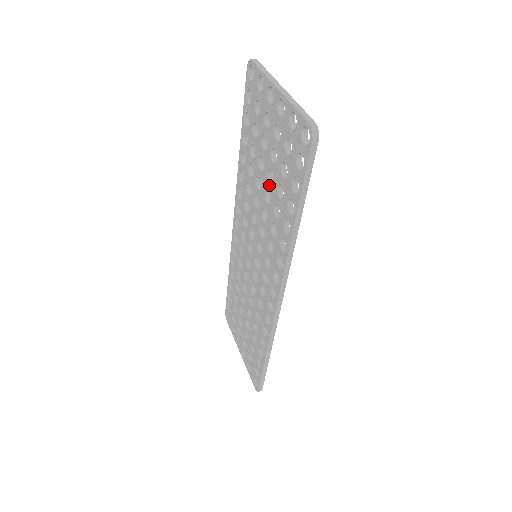
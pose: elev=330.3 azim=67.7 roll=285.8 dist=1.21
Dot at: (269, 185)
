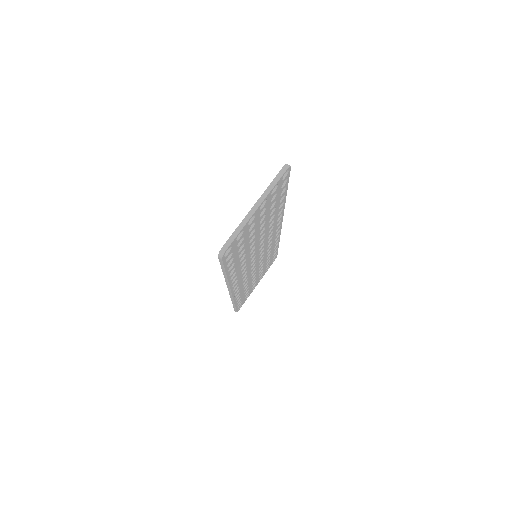
Dot at: occluded
